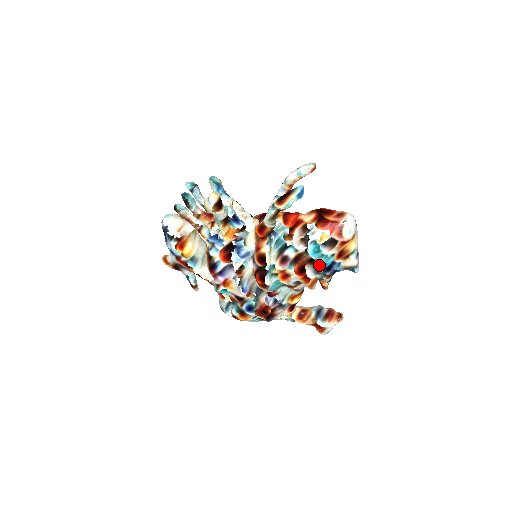
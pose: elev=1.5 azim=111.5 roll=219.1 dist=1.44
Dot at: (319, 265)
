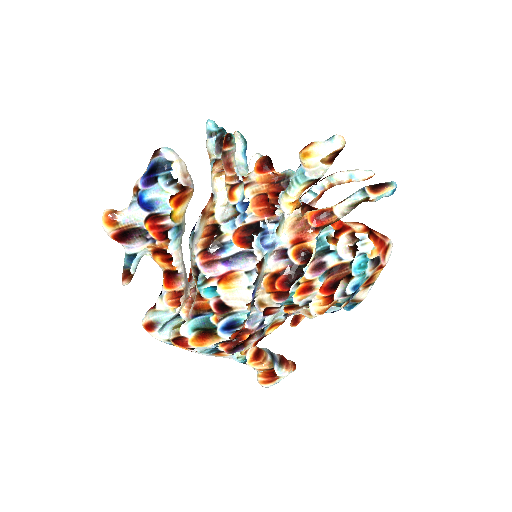
Dot at: (353, 285)
